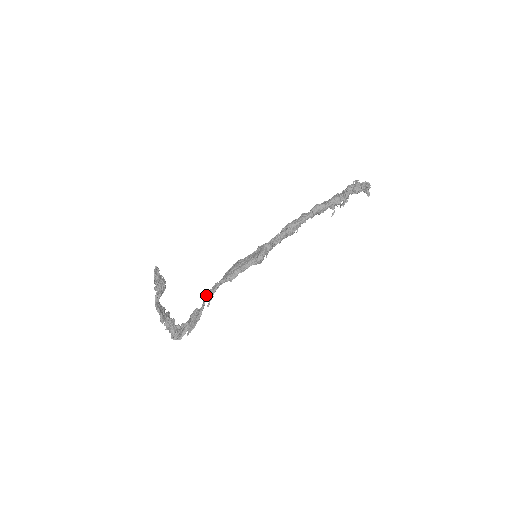
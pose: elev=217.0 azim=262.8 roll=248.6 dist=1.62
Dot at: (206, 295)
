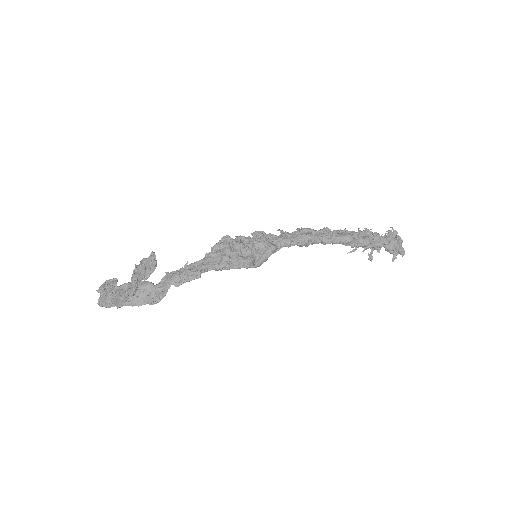
Dot at: (176, 279)
